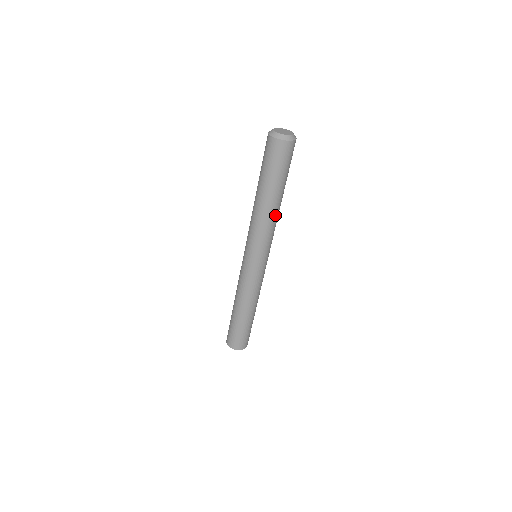
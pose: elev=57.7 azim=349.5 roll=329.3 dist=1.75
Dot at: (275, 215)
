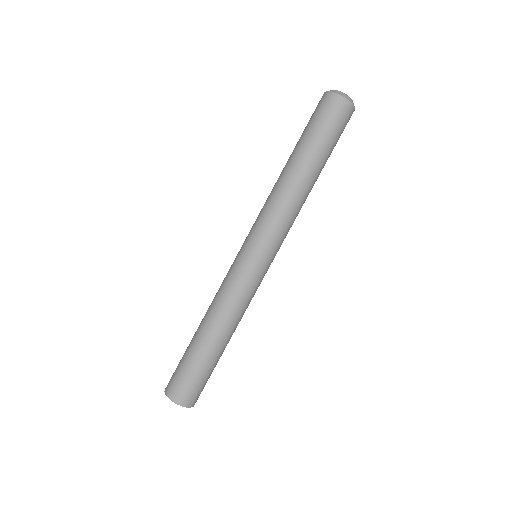
Dot at: occluded
